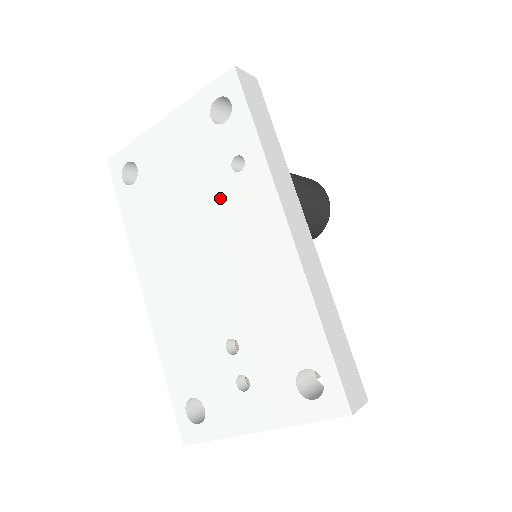
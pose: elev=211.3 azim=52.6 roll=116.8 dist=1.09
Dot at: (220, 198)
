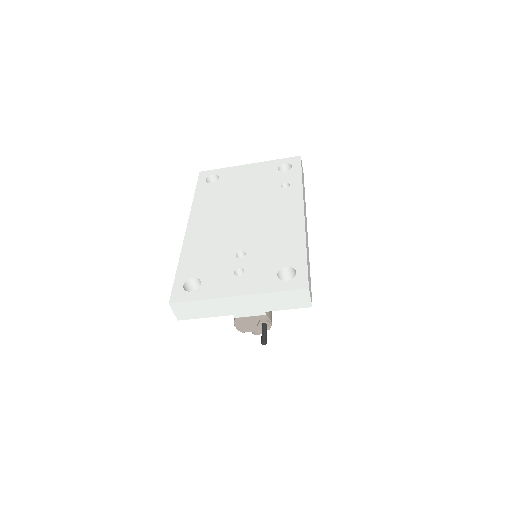
Dot at: (268, 195)
